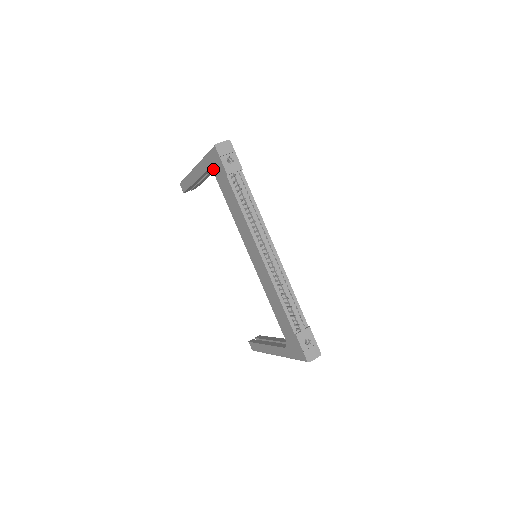
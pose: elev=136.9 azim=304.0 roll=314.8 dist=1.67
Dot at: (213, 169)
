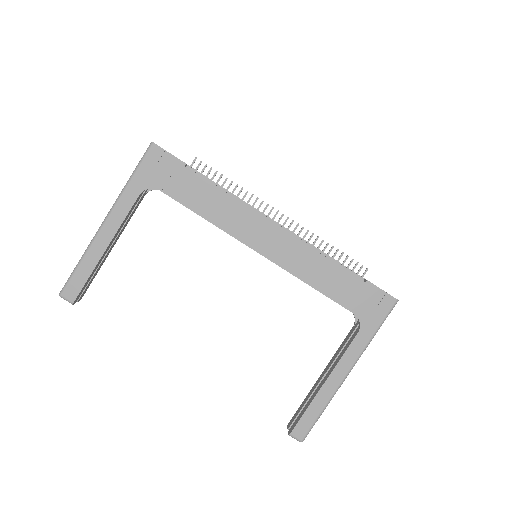
Dot at: (153, 182)
